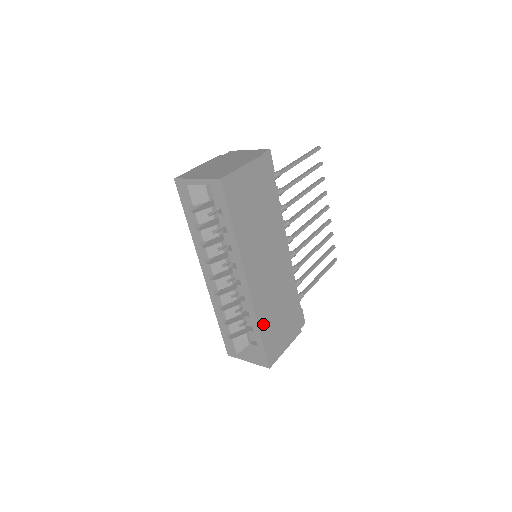
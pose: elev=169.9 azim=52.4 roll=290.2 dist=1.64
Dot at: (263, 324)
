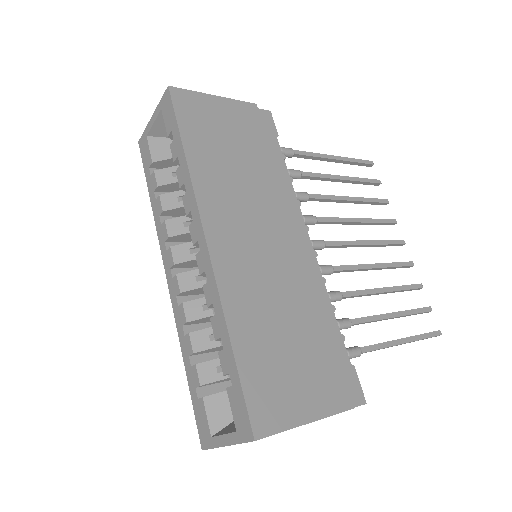
Dot at: (240, 331)
